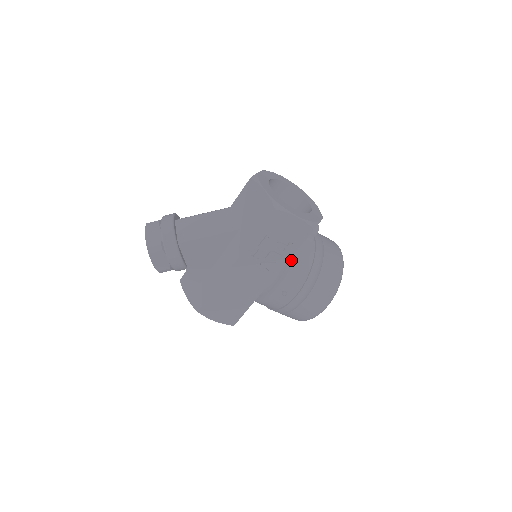
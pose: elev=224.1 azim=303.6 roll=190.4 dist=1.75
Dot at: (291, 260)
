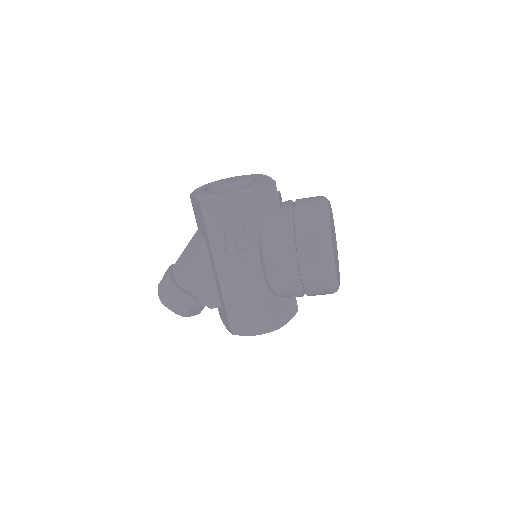
Dot at: (260, 236)
